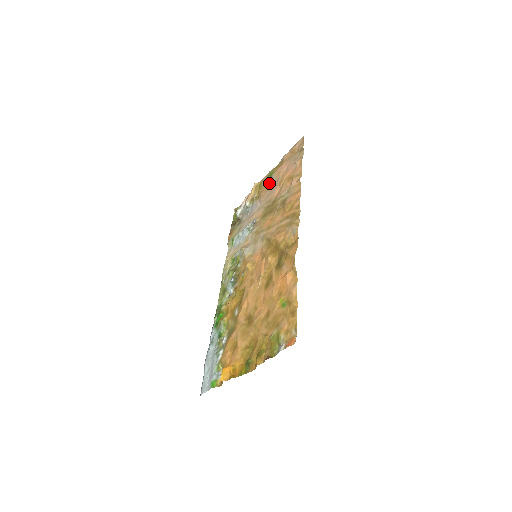
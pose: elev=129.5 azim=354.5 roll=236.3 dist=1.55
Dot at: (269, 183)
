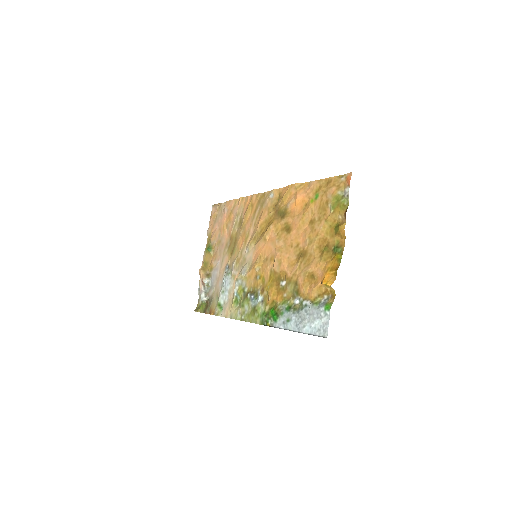
Dot at: (213, 249)
